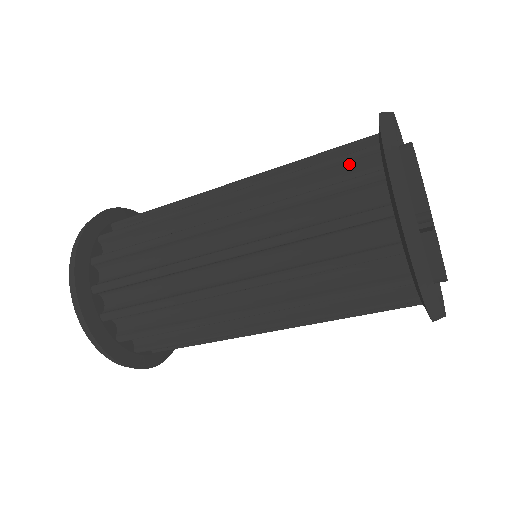
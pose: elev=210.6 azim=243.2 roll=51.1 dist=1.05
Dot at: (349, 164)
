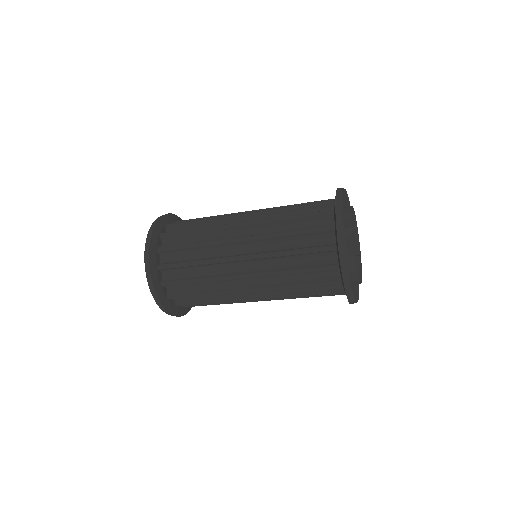
Dot at: occluded
